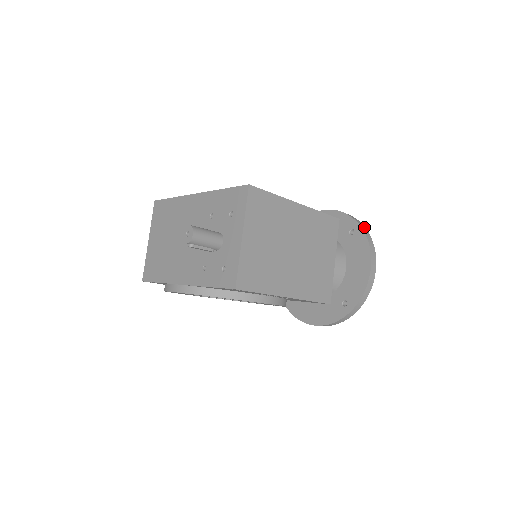
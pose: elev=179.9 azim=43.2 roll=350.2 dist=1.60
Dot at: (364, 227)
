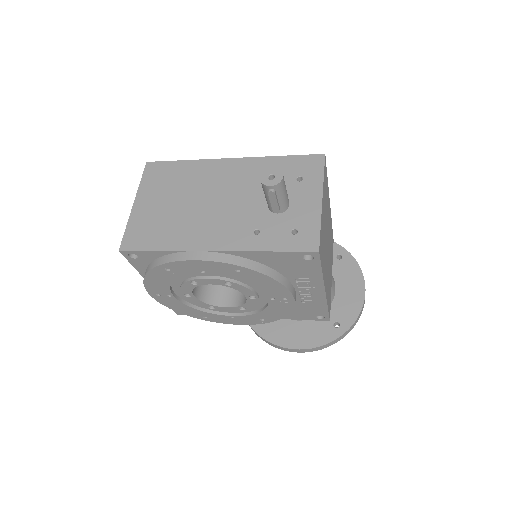
Dot at: occluded
